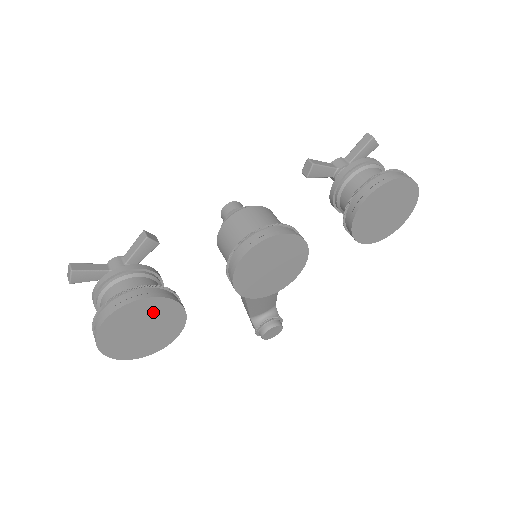
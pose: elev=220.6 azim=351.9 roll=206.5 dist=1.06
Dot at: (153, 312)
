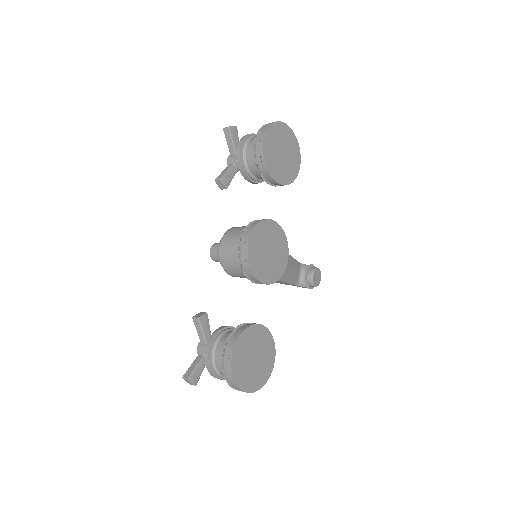
Dot at: (247, 344)
